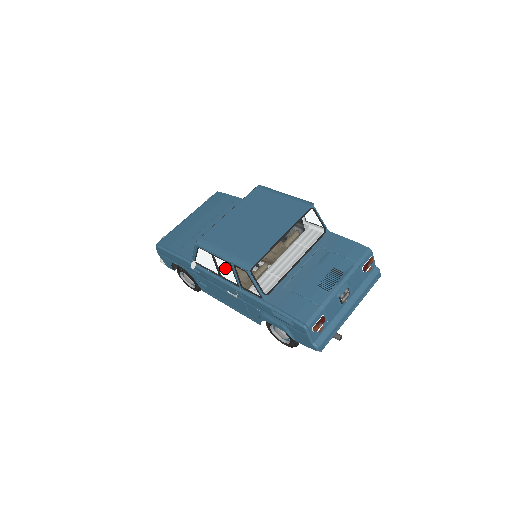
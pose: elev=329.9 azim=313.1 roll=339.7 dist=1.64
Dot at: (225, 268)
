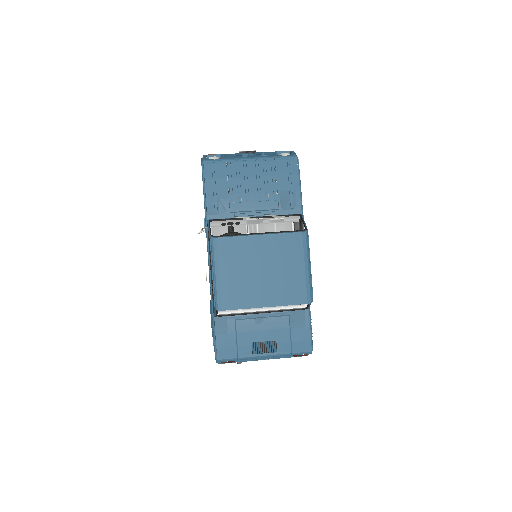
Dot at: occluded
